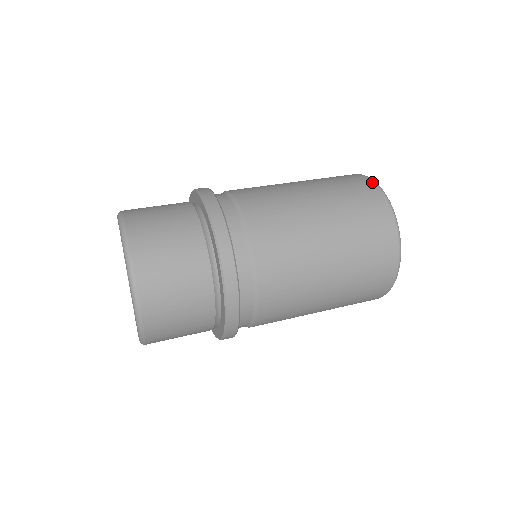
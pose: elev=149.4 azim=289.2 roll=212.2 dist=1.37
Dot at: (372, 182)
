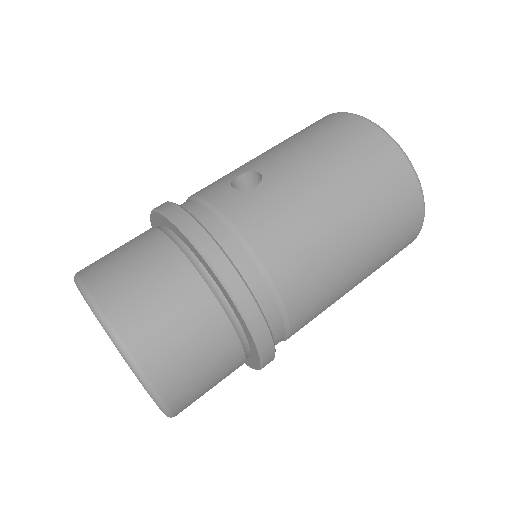
Dot at: (397, 149)
